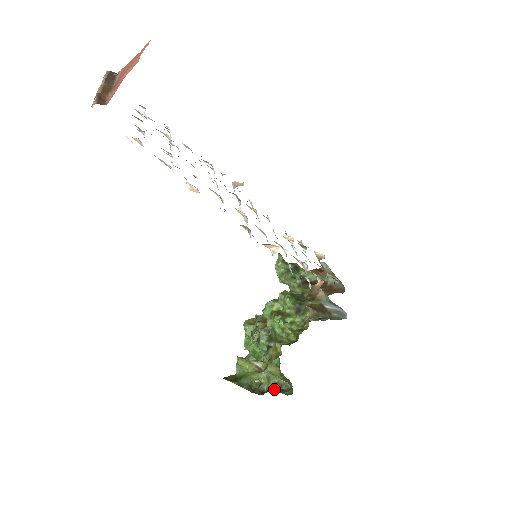
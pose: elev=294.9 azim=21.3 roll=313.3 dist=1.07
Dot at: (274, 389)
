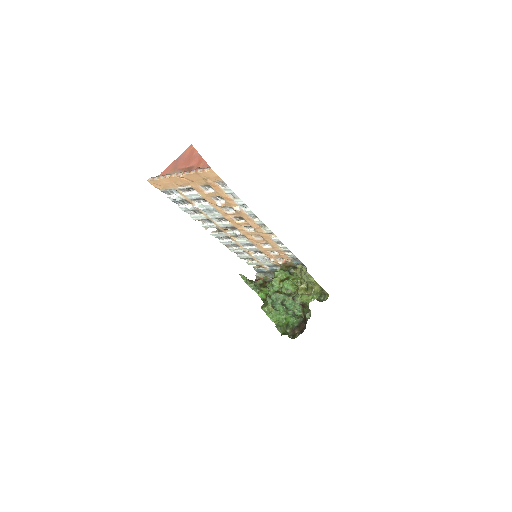
Dot at: (319, 301)
